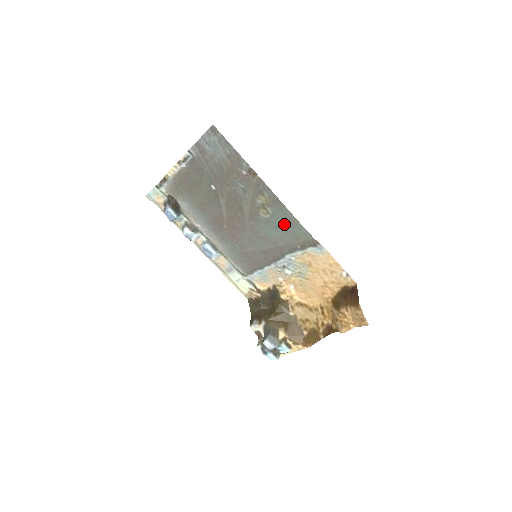
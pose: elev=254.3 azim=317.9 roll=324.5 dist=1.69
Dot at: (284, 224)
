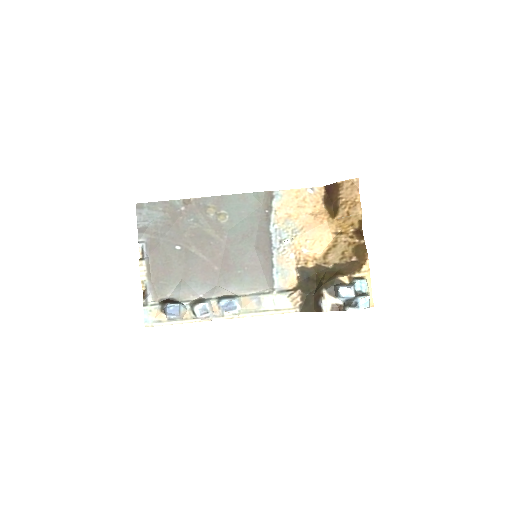
Dot at: (241, 208)
